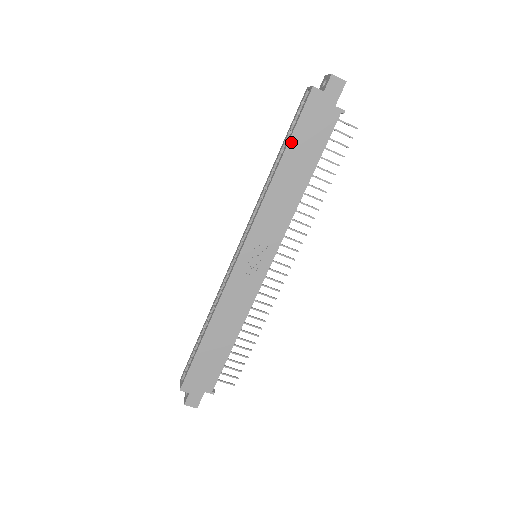
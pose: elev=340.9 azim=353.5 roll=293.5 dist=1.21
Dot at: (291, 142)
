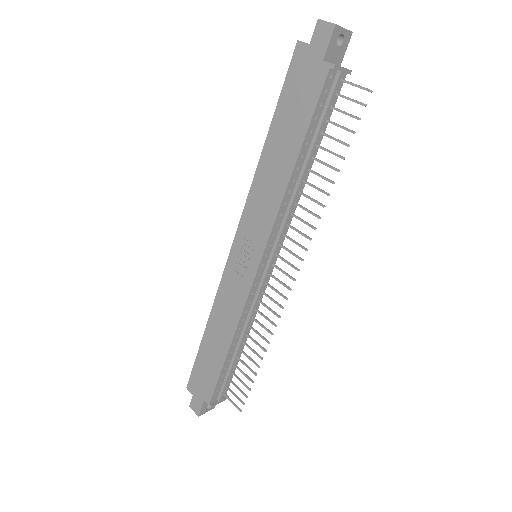
Dot at: (277, 114)
